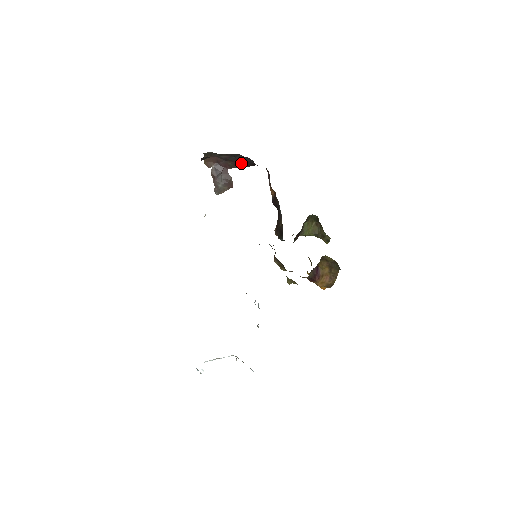
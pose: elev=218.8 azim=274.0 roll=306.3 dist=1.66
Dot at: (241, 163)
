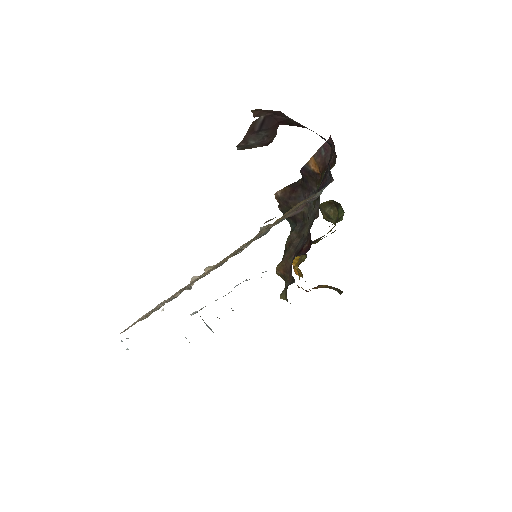
Dot at: occluded
